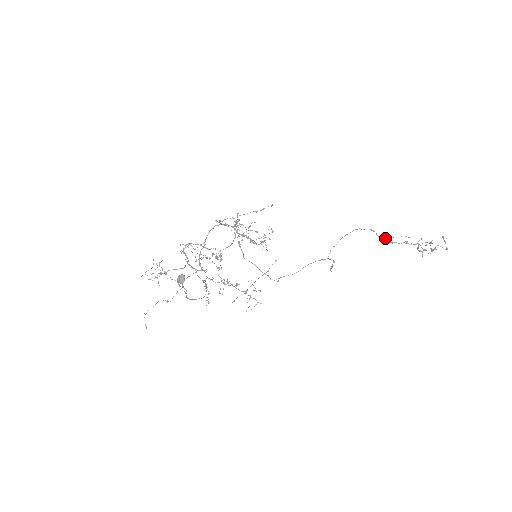
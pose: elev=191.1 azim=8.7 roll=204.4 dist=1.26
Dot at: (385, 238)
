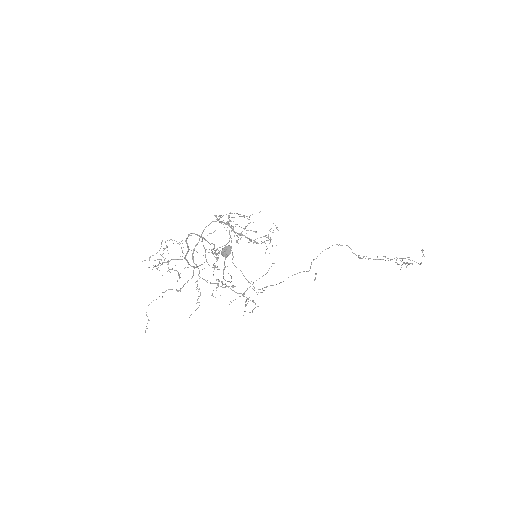
Dot at: (358, 256)
